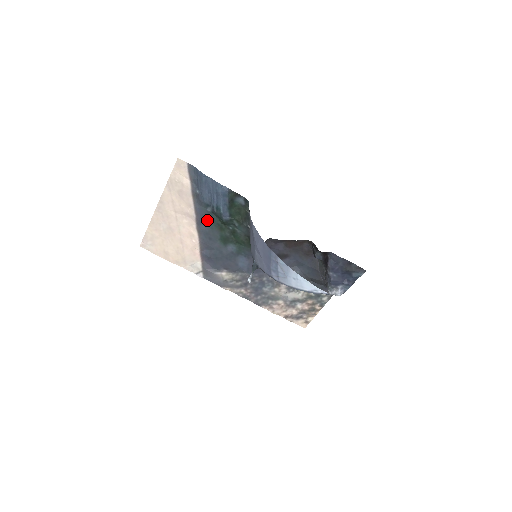
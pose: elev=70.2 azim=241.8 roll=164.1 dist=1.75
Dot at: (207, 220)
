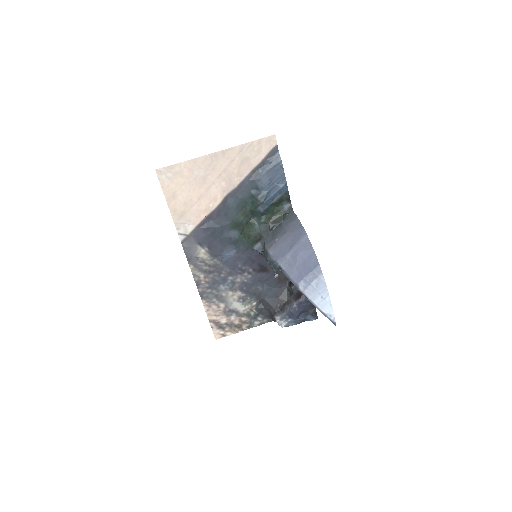
Dot at: (241, 198)
